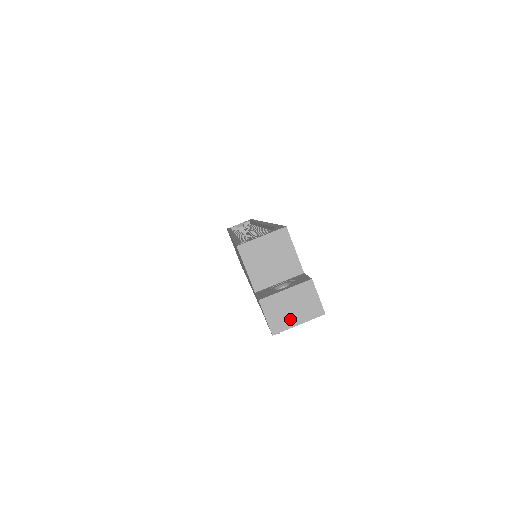
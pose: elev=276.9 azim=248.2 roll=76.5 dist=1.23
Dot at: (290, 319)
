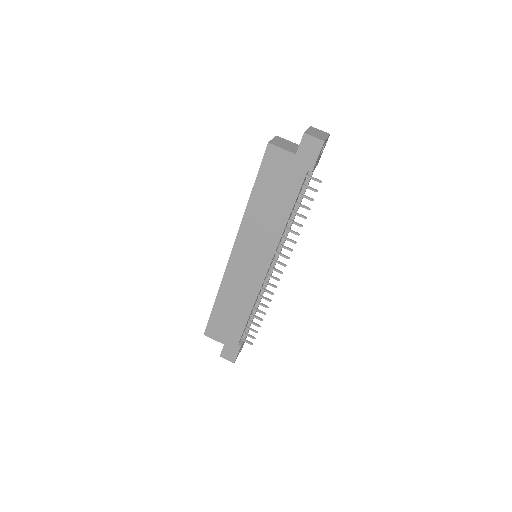
Dot at: (322, 136)
